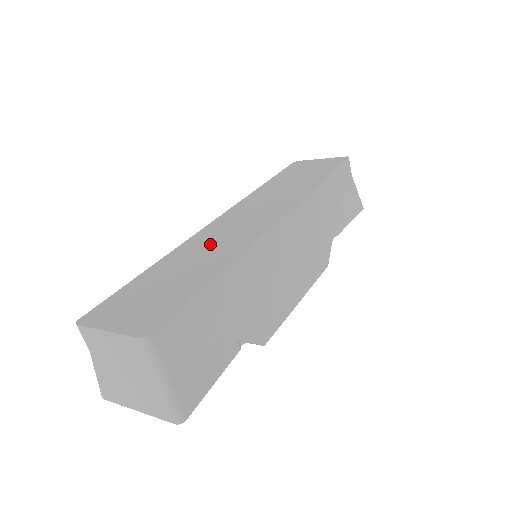
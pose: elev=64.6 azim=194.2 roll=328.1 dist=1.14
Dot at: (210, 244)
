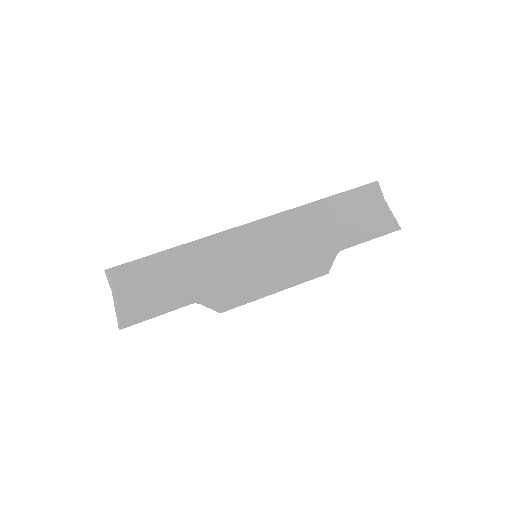
Dot at: occluded
